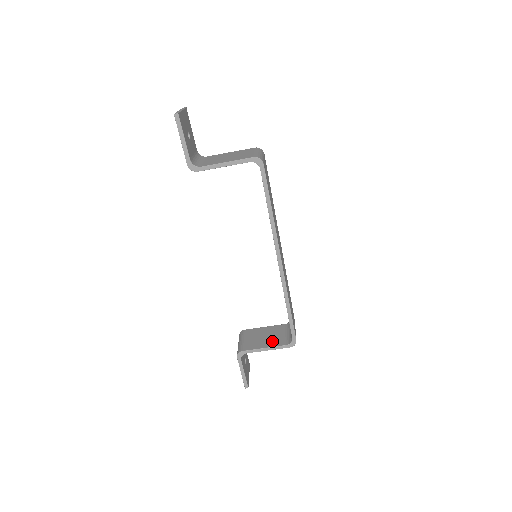
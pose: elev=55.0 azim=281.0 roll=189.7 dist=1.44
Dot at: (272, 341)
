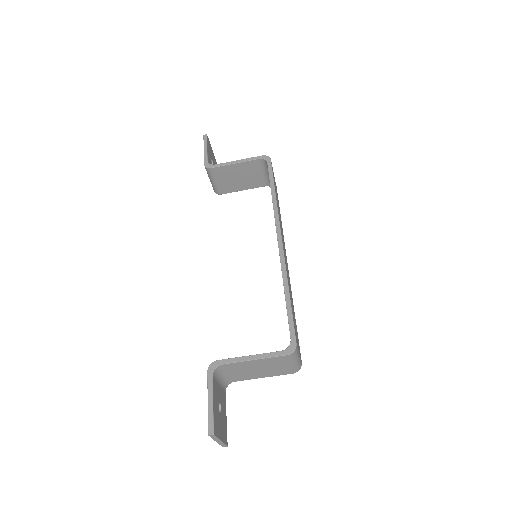
Dot at: occluded
